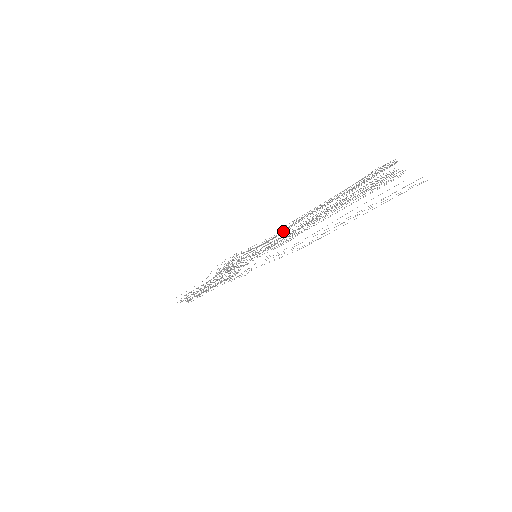
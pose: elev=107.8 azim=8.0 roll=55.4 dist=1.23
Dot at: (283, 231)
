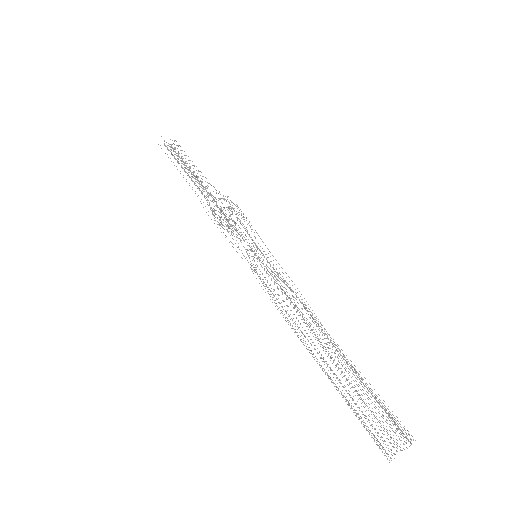
Dot at: (293, 297)
